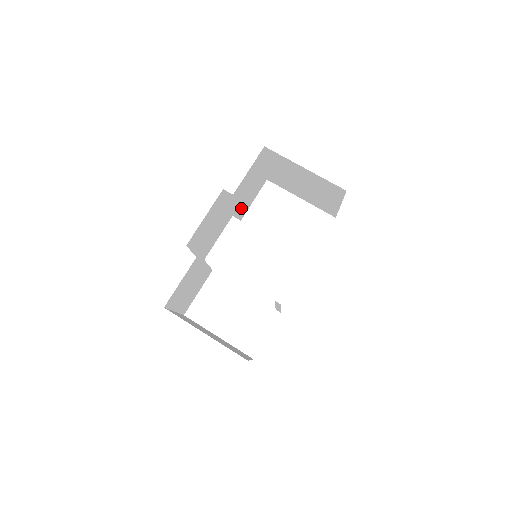
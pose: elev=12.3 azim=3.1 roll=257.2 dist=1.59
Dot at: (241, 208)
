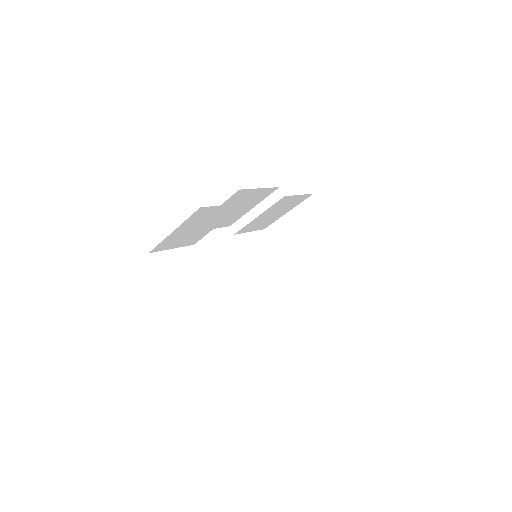
Dot at: (253, 222)
